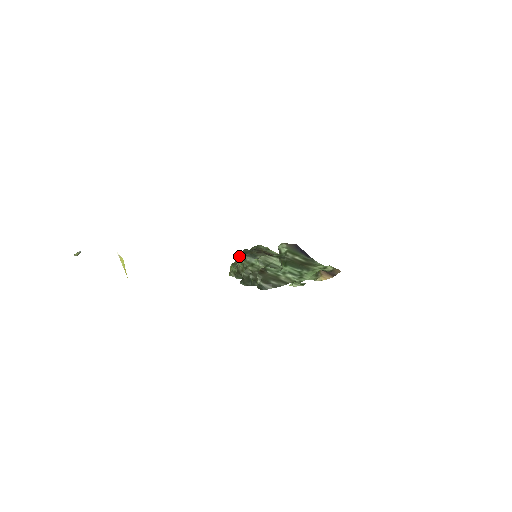
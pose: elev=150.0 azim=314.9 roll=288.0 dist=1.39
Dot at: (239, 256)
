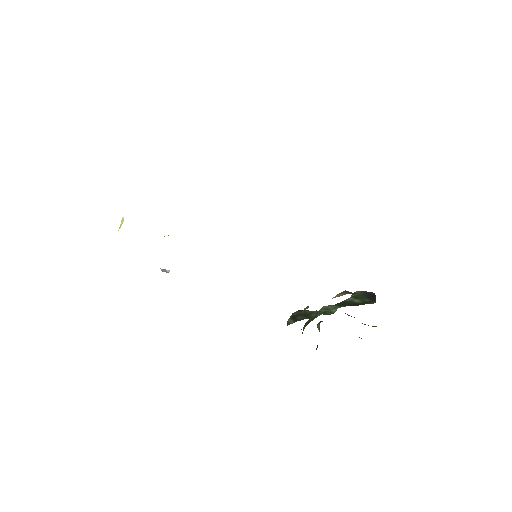
Dot at: occluded
